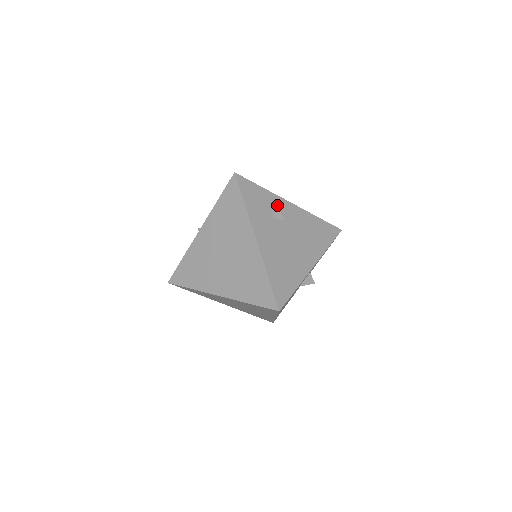
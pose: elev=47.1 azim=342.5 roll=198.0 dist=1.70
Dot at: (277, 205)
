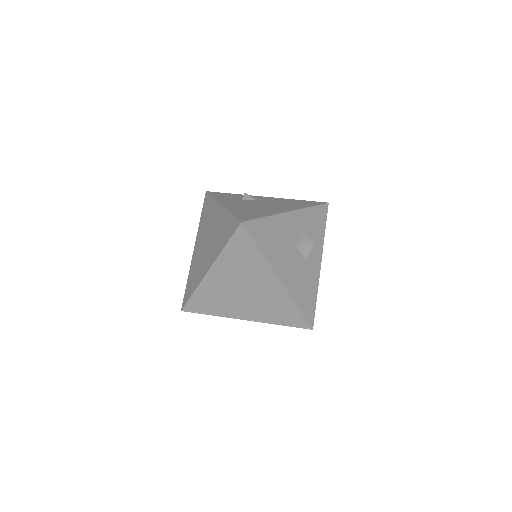
Dot at: occluded
